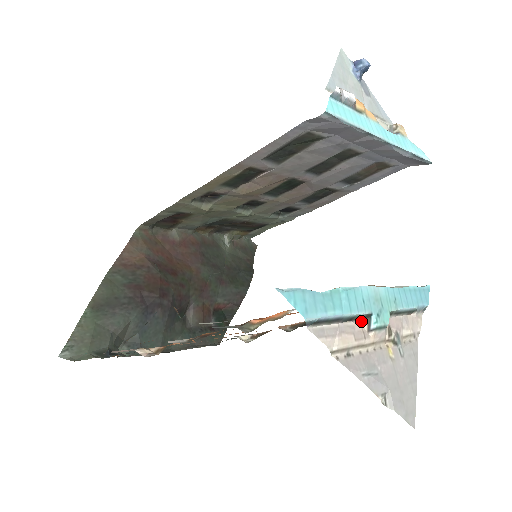
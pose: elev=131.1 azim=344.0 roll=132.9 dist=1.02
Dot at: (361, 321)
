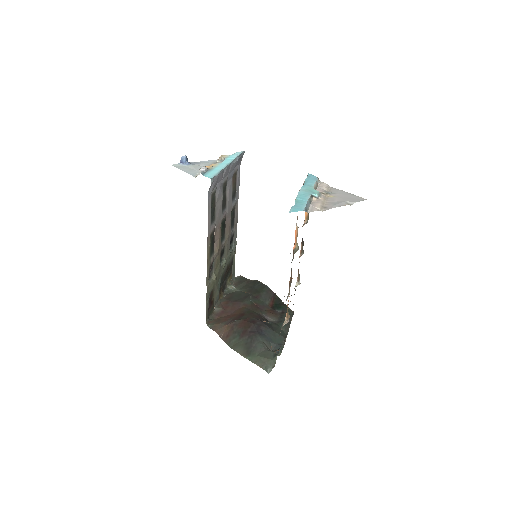
Dot at: (313, 199)
